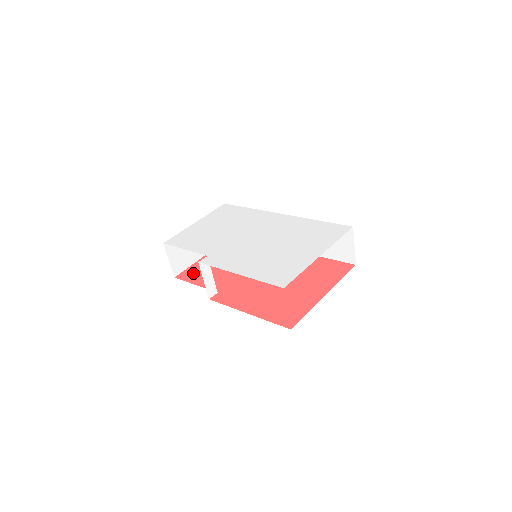
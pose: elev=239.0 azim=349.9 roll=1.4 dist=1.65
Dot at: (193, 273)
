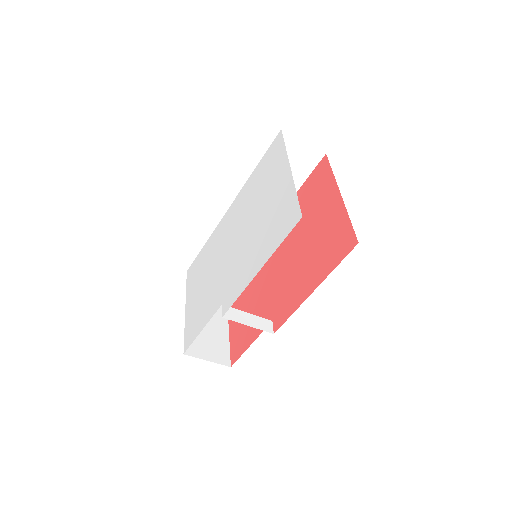
Dot at: (238, 343)
